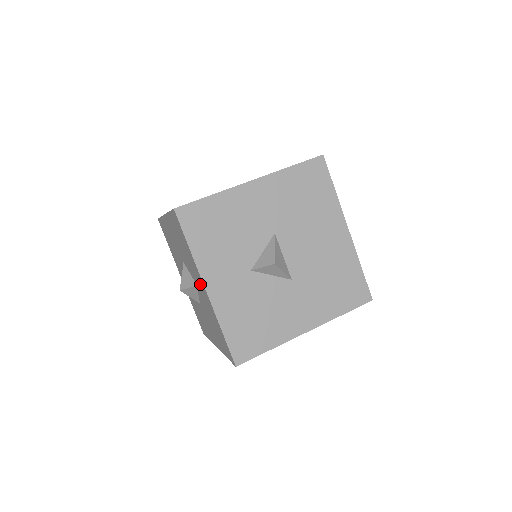
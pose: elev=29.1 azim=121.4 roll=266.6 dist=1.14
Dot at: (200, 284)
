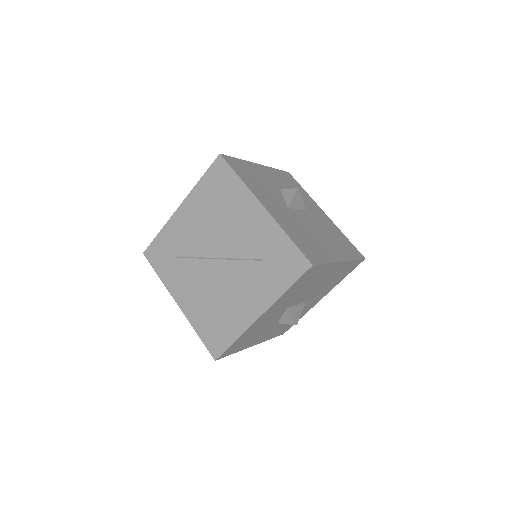
Dot at: occluded
